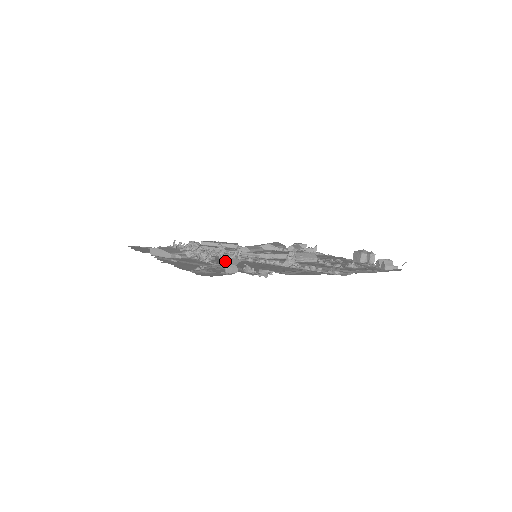
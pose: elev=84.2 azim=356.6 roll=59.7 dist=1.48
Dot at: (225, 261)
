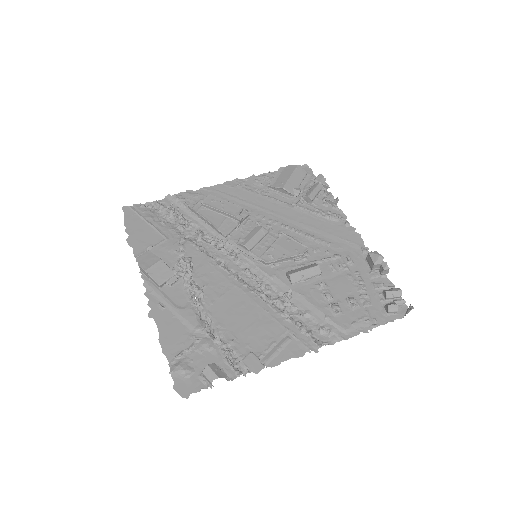
Dot at: (216, 294)
